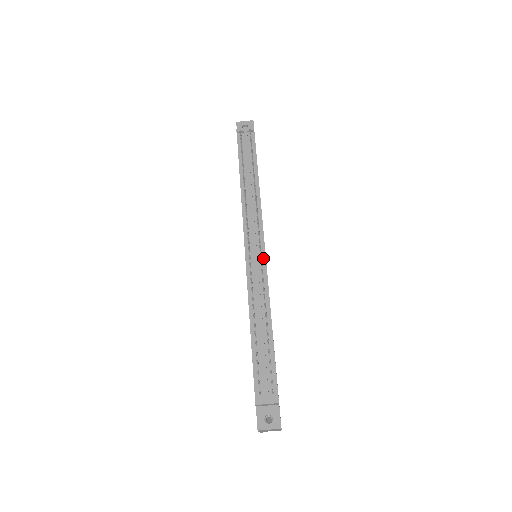
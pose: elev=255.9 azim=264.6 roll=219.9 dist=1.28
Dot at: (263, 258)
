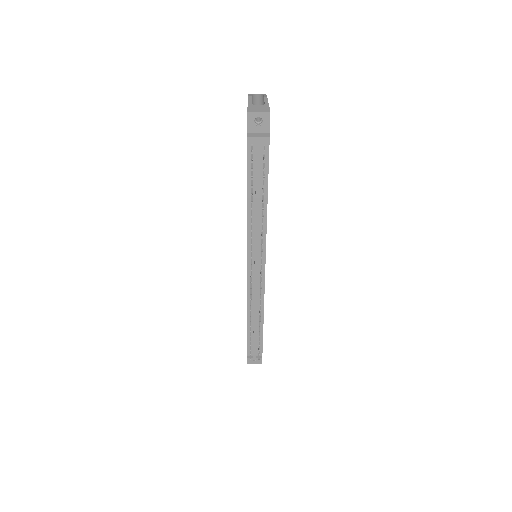
Dot at: (262, 277)
